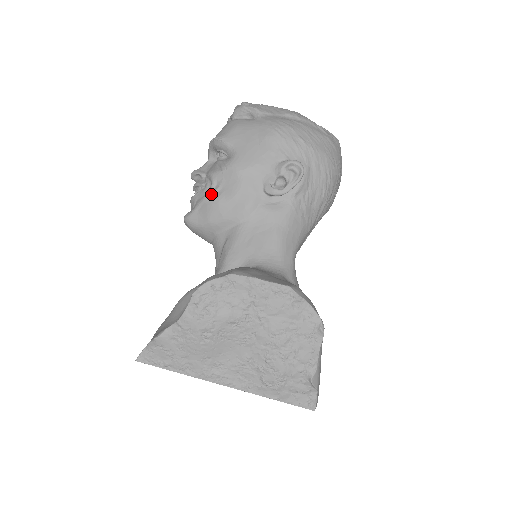
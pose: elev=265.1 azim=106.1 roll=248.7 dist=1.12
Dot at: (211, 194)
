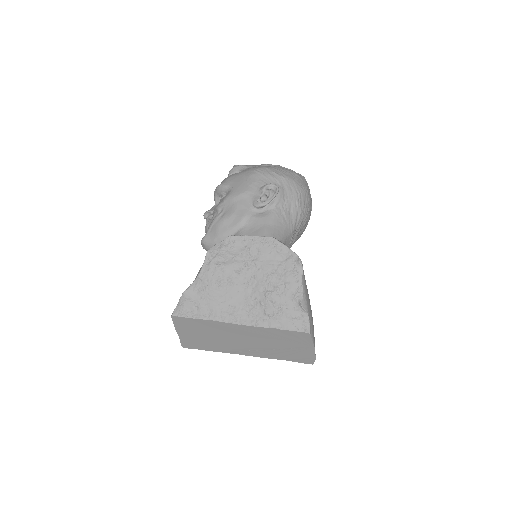
Dot at: (217, 217)
